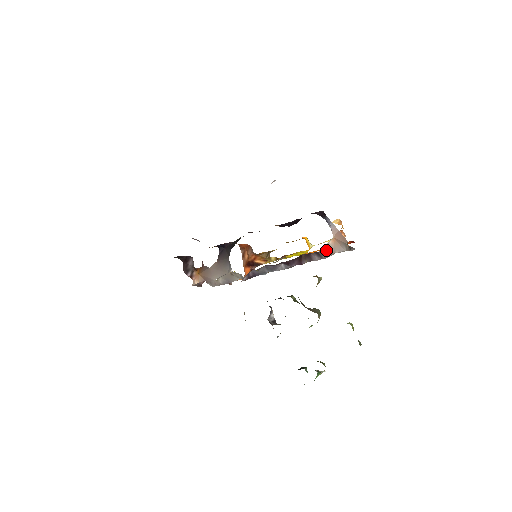
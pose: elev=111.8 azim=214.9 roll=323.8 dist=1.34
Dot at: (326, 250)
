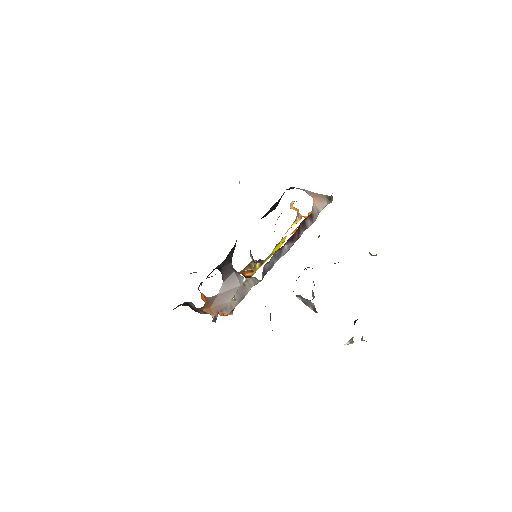
Dot at: (314, 211)
